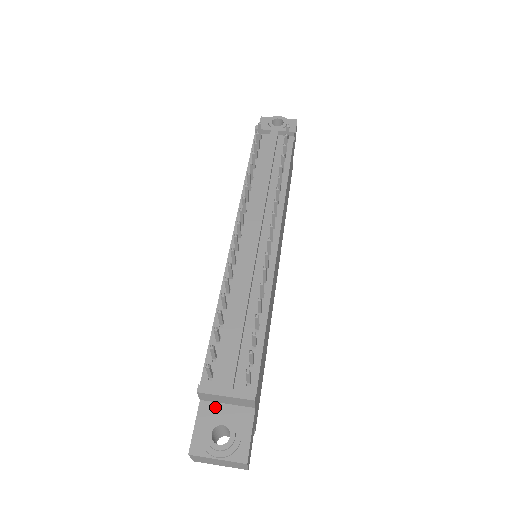
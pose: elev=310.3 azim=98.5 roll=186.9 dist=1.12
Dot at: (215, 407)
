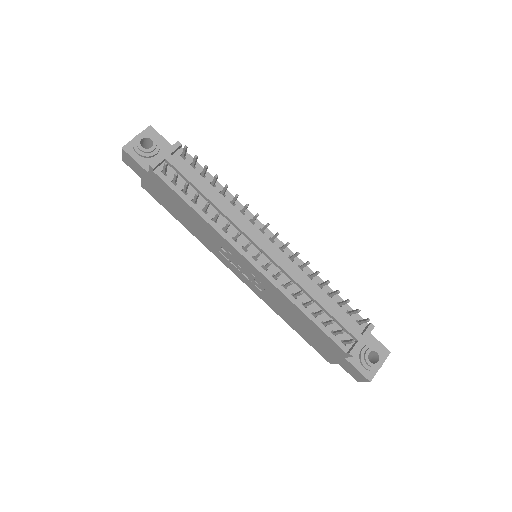
Dot at: occluded
